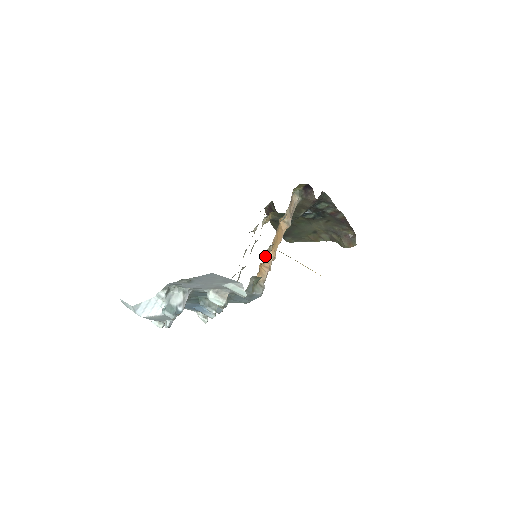
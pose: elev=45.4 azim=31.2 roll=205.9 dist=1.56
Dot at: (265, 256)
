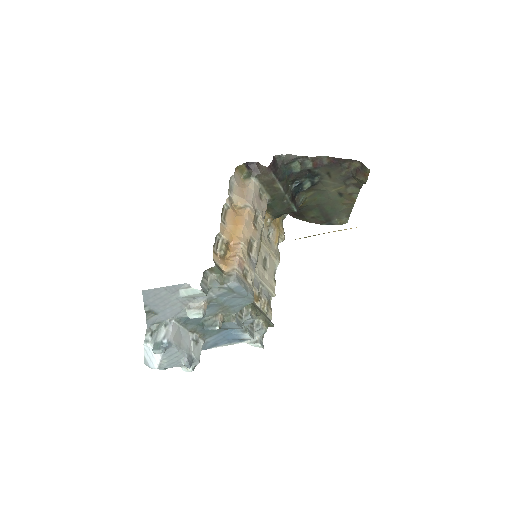
Dot at: (219, 248)
